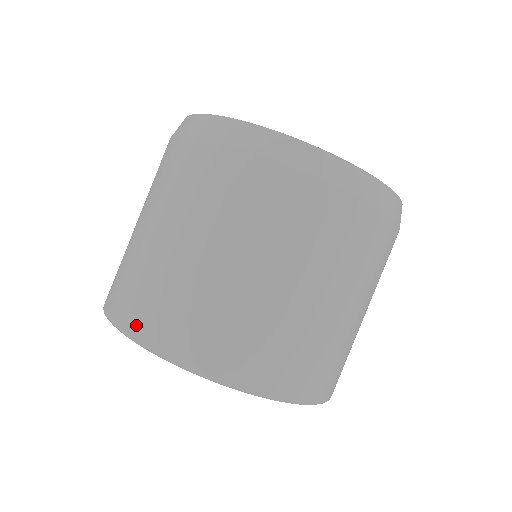
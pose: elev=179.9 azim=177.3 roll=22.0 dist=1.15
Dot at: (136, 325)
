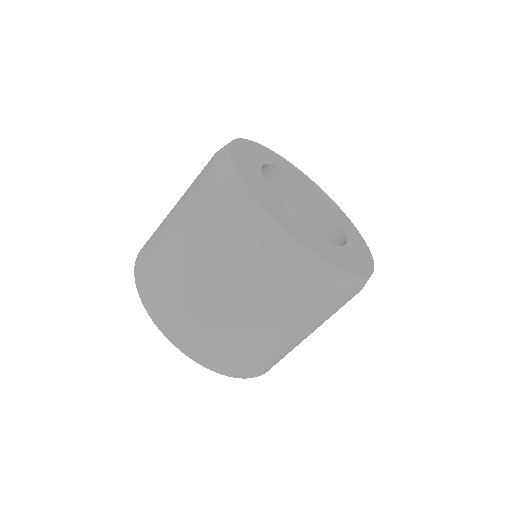
Dot at: (147, 295)
